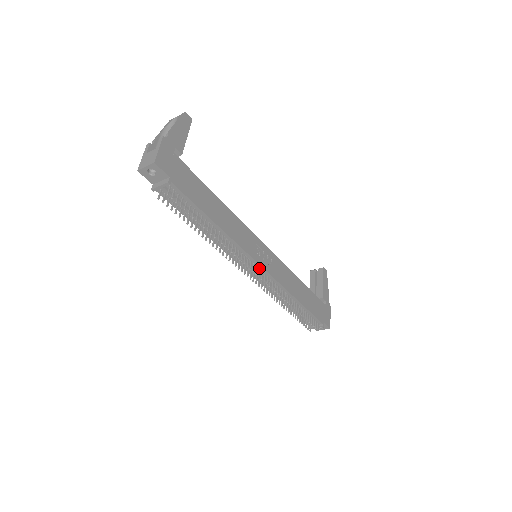
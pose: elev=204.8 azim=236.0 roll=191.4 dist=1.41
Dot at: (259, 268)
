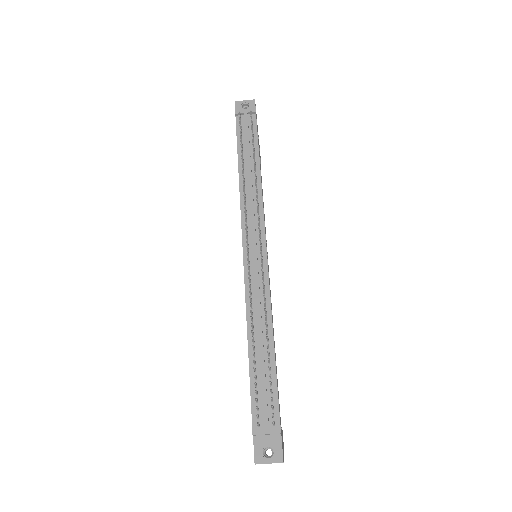
Dot at: (261, 249)
